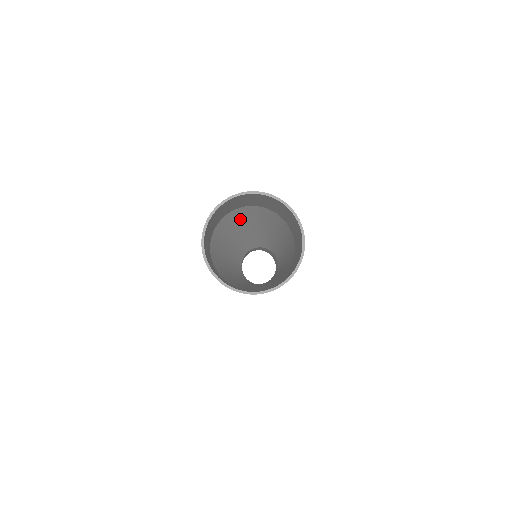
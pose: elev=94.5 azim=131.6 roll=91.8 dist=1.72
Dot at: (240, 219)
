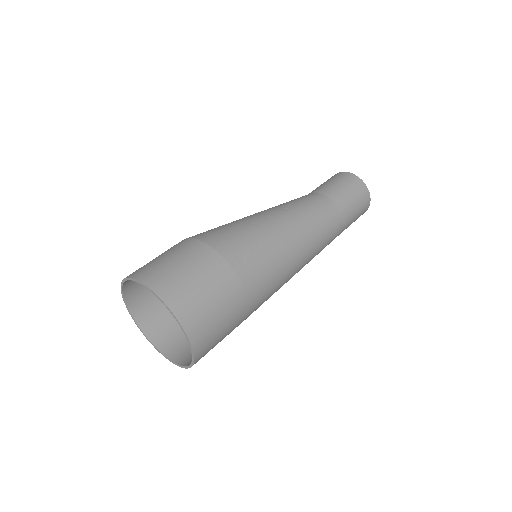
Dot at: occluded
